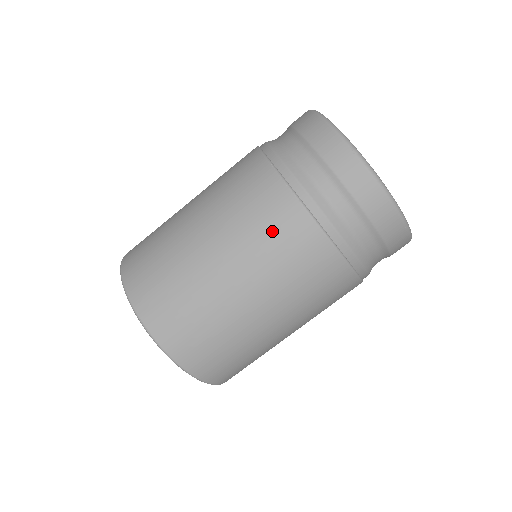
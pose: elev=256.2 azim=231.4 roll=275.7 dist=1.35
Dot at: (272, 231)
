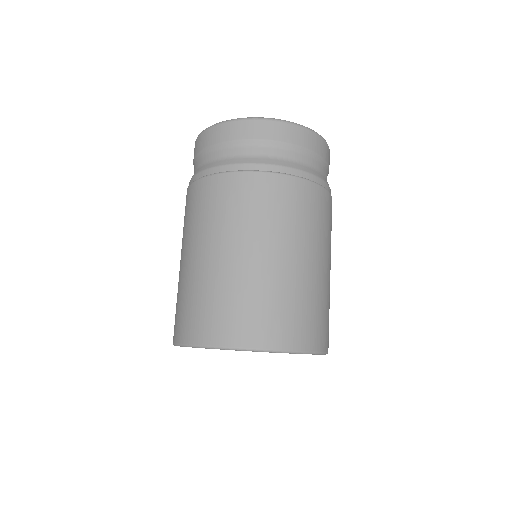
Dot at: (210, 205)
